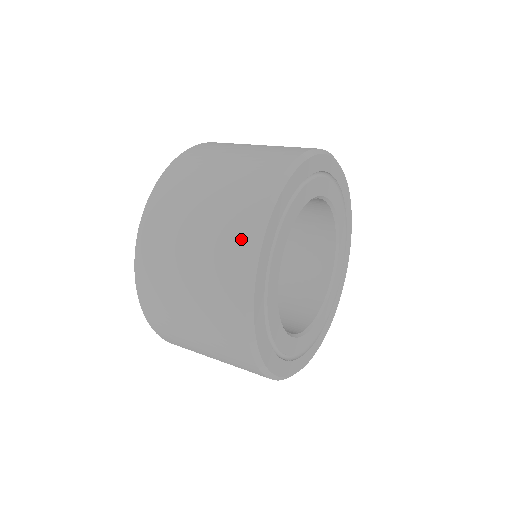
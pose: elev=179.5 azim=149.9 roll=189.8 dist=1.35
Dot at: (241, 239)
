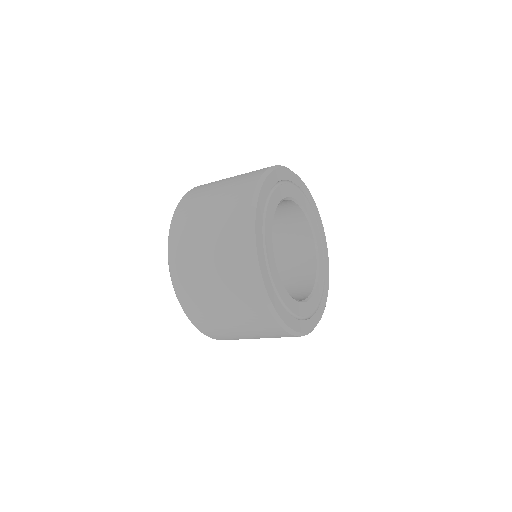
Dot at: (241, 247)
